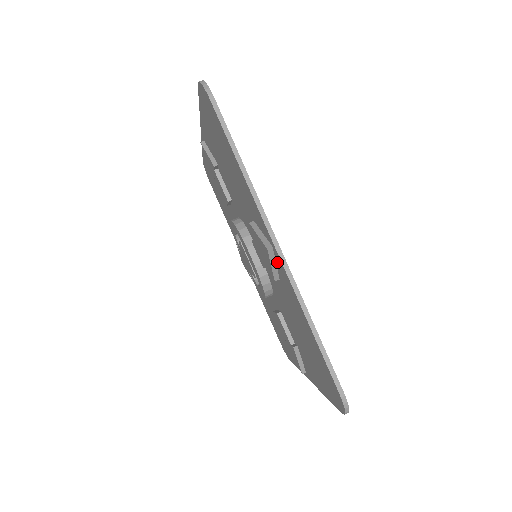
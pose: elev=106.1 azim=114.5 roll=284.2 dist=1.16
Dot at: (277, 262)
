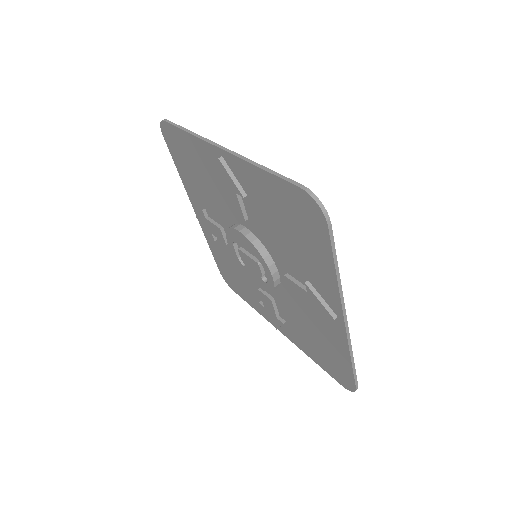
Dot at: (231, 168)
